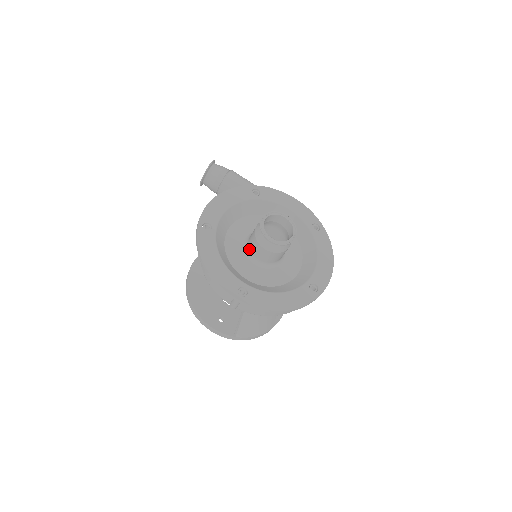
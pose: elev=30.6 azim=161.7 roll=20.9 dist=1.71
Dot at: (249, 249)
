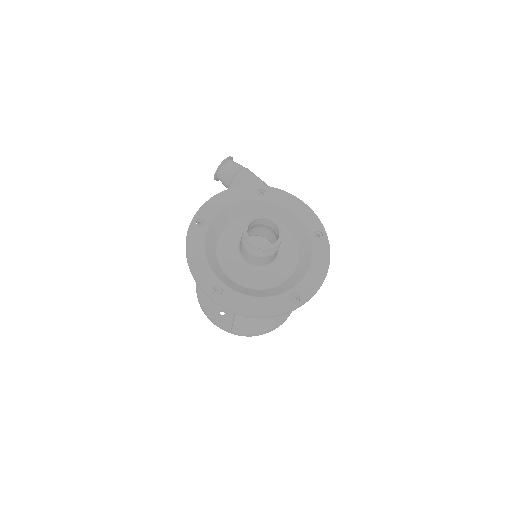
Dot at: (239, 249)
